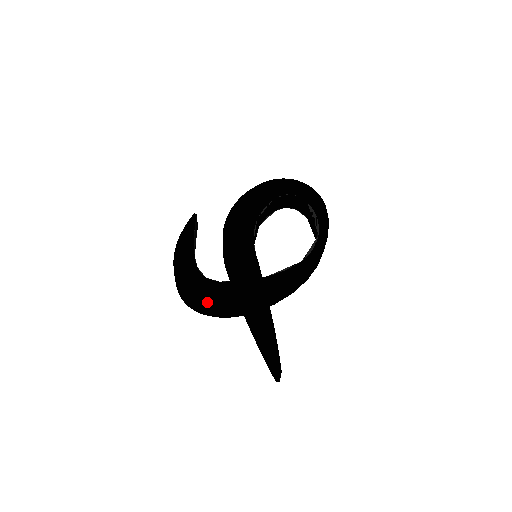
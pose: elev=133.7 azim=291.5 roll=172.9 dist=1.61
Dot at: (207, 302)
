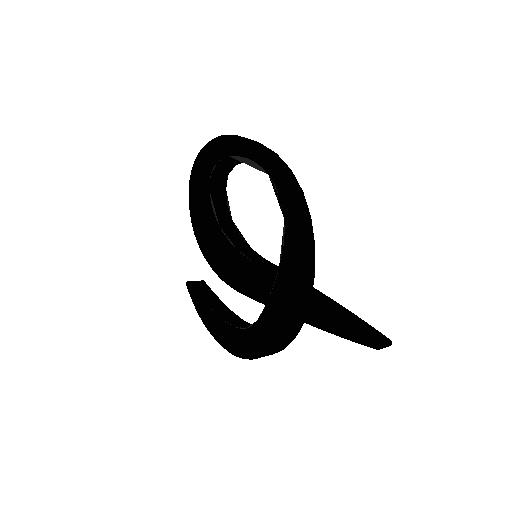
Dot at: (269, 349)
